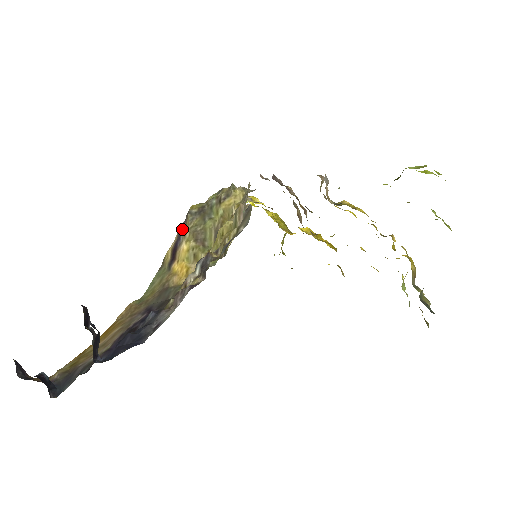
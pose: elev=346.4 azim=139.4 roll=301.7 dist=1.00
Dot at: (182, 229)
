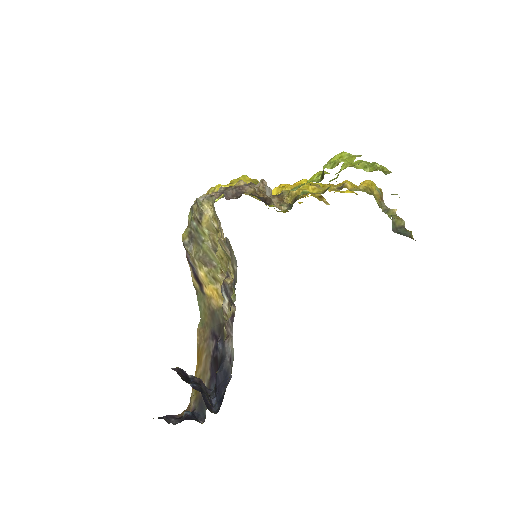
Dot at: (189, 260)
